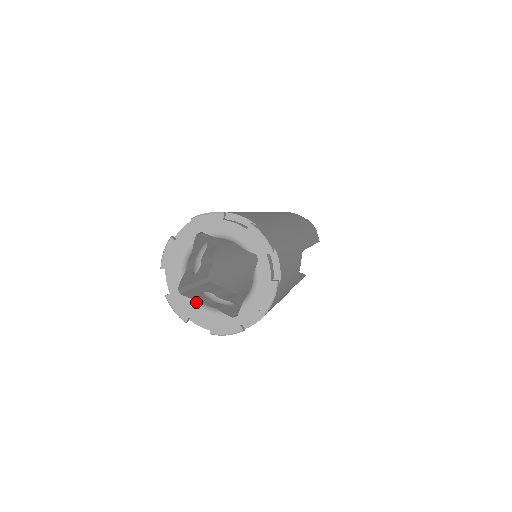
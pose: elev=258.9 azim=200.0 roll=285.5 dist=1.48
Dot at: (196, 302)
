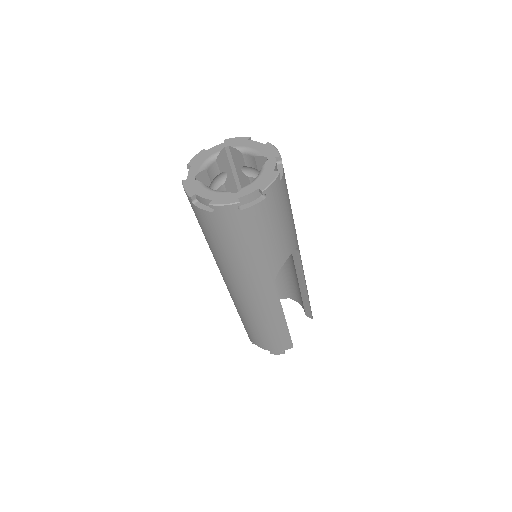
Dot at: (206, 186)
